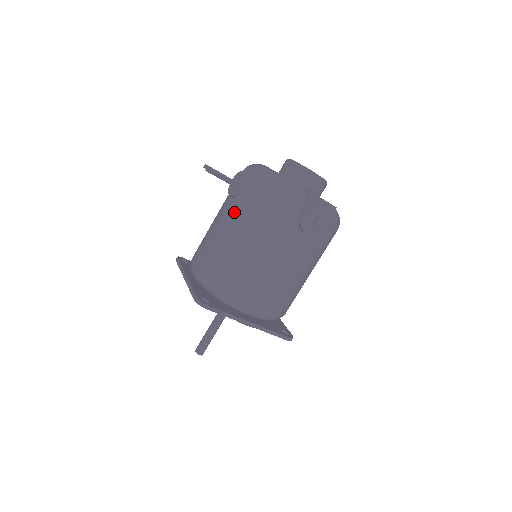
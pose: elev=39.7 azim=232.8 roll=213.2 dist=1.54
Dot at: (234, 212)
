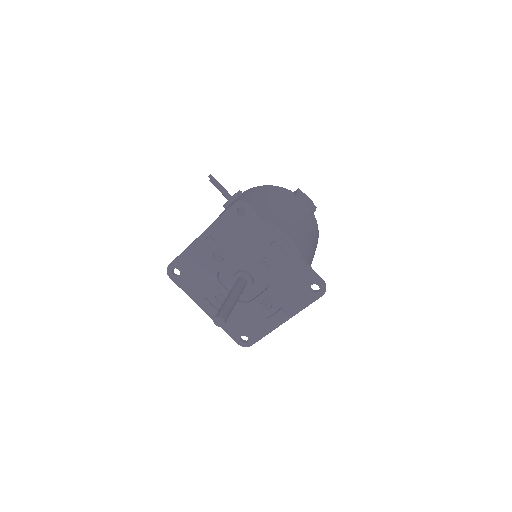
Dot at: (240, 198)
